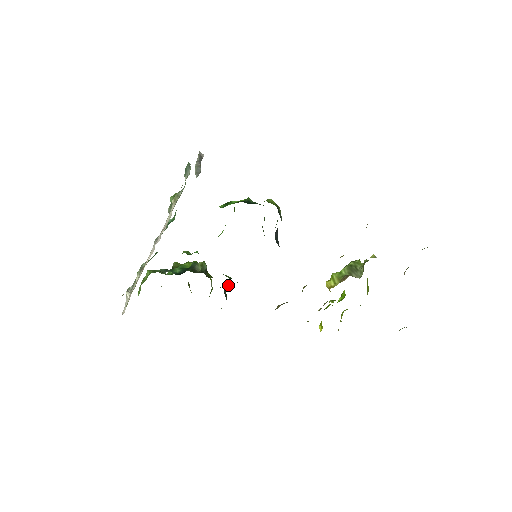
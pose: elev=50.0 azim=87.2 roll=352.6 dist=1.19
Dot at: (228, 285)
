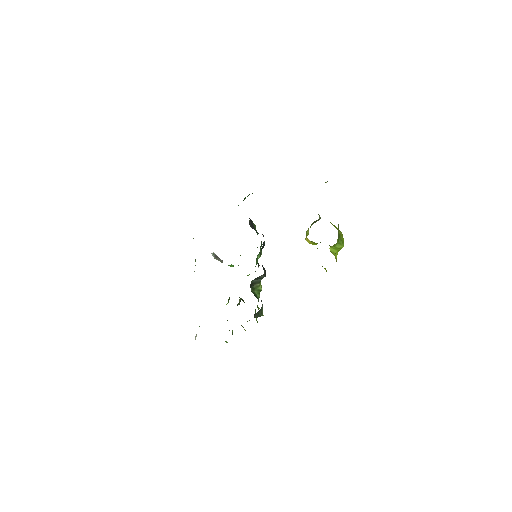
Dot at: (256, 294)
